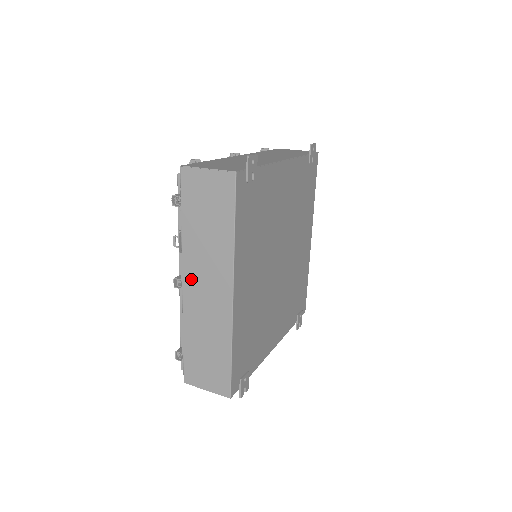
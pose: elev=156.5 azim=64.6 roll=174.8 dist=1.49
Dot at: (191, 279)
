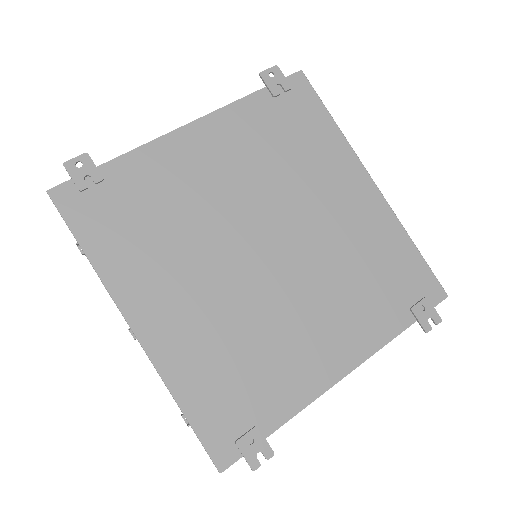
Dot at: occluded
